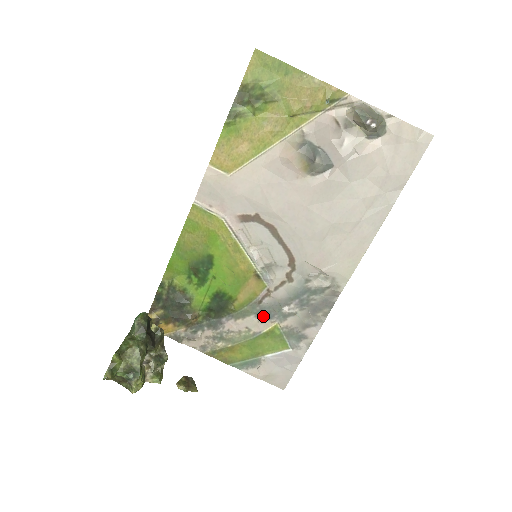
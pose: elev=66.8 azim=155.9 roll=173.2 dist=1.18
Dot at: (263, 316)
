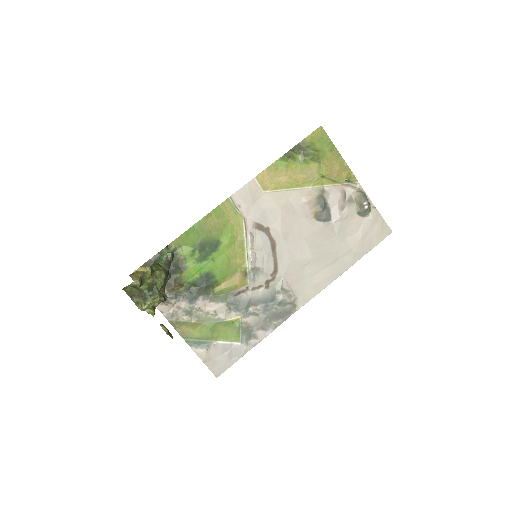
Dot at: (232, 307)
